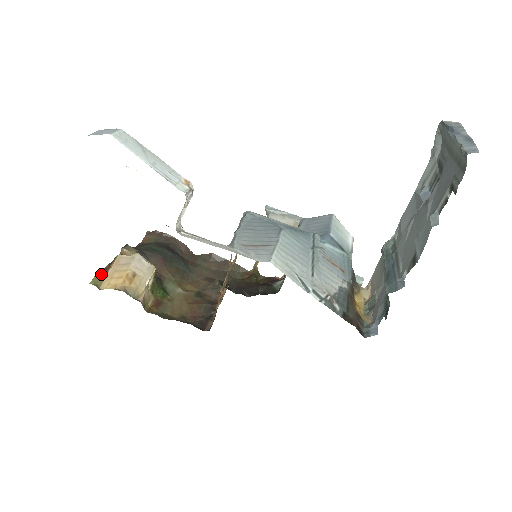
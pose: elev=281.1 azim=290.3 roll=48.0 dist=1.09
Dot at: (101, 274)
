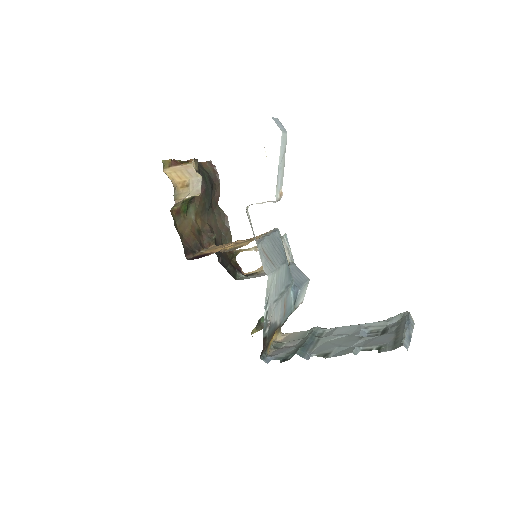
Dot at: (172, 162)
